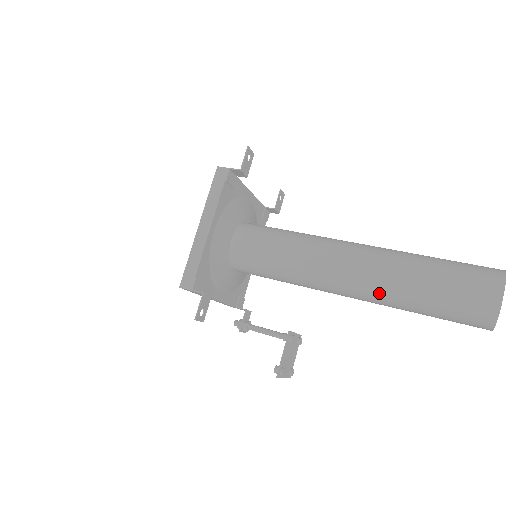
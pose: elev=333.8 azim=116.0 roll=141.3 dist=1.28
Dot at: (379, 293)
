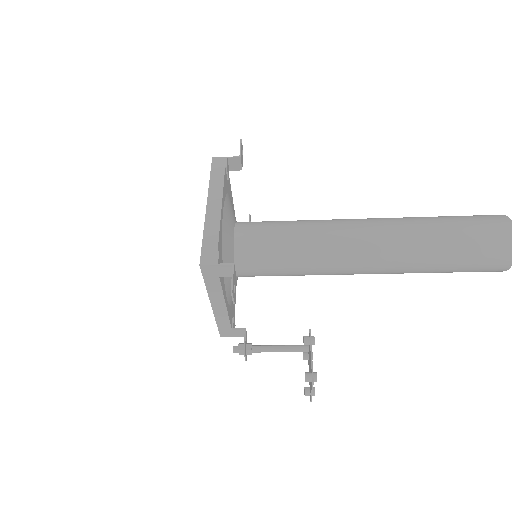
Dot at: (406, 250)
